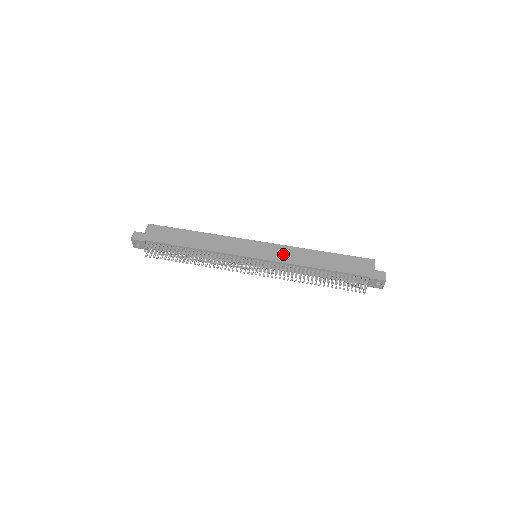
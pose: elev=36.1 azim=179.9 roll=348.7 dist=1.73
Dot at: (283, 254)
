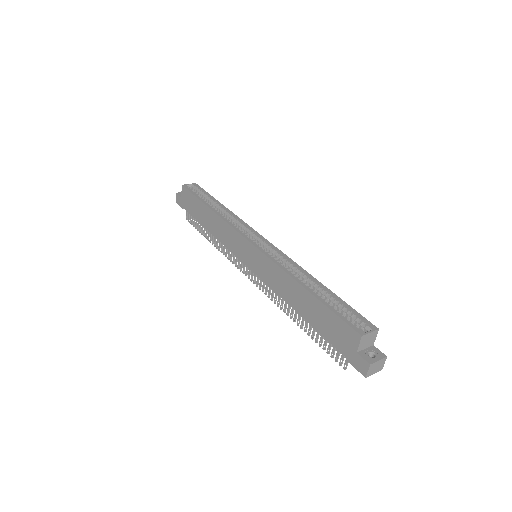
Dot at: (268, 273)
